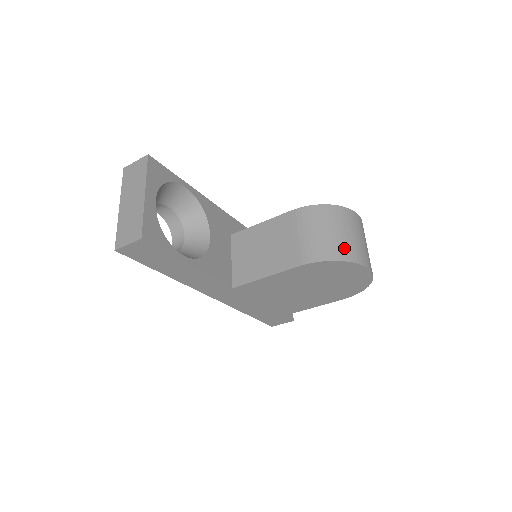
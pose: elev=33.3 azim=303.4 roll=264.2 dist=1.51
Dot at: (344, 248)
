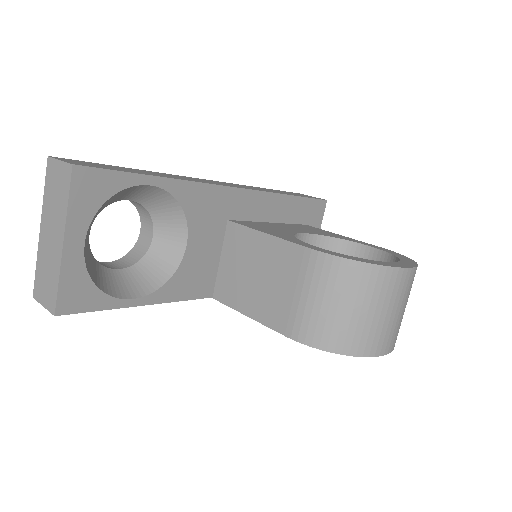
Dot at: (356, 336)
